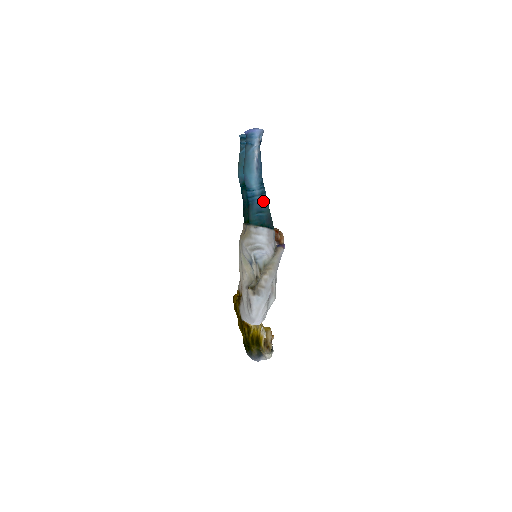
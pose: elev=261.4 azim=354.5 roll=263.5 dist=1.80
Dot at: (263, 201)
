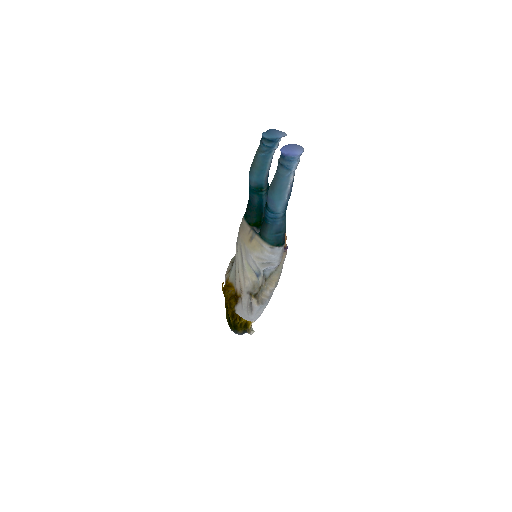
Dot at: (284, 221)
